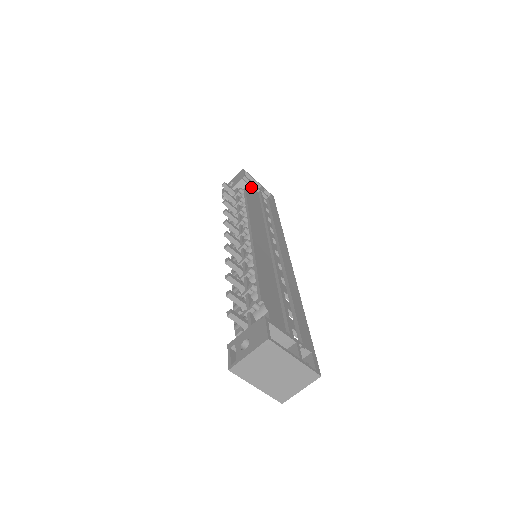
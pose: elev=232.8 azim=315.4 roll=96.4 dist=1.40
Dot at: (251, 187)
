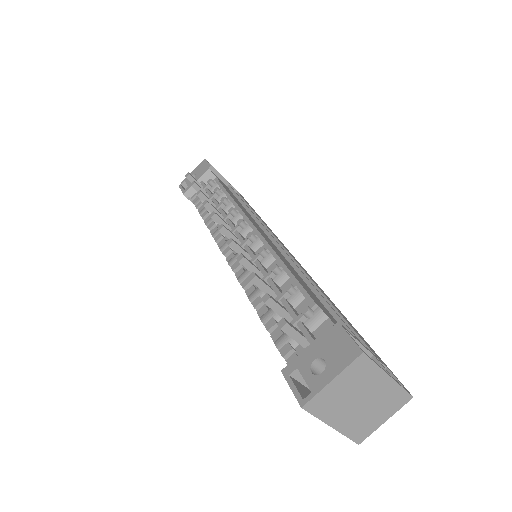
Dot at: (219, 179)
